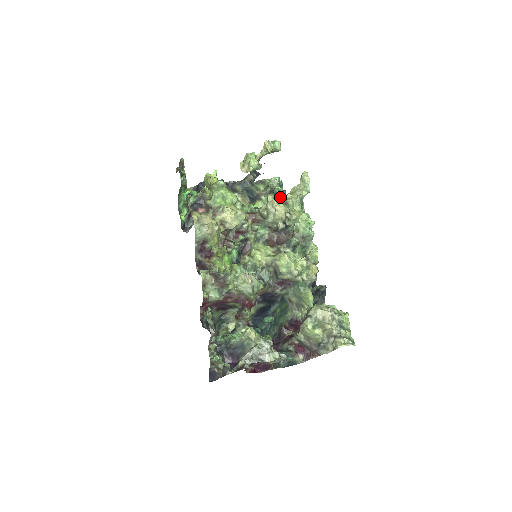
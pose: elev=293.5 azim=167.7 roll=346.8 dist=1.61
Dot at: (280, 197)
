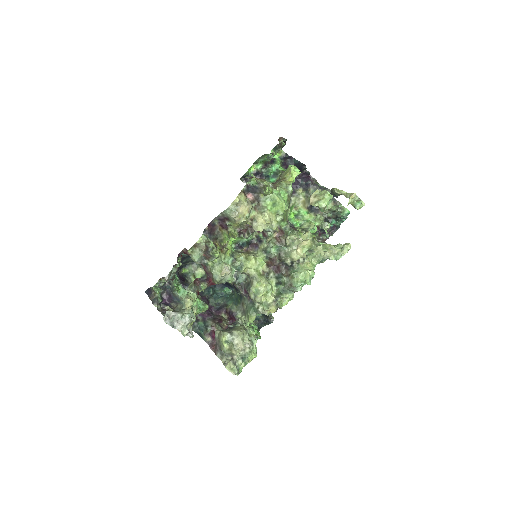
Dot at: (311, 244)
